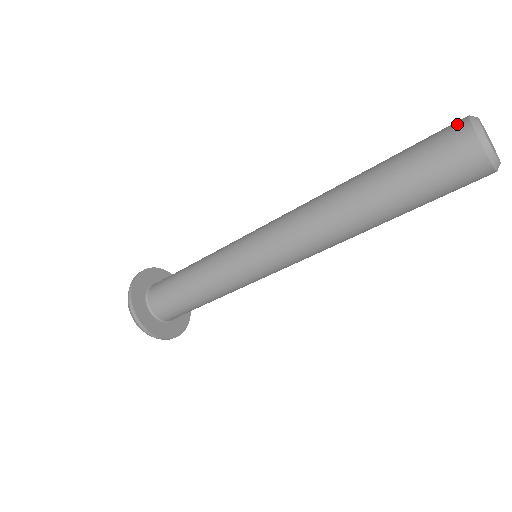
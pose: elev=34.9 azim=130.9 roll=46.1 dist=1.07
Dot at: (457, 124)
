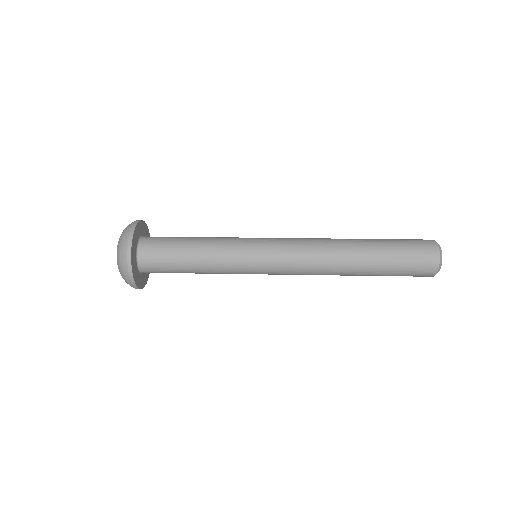
Dot at: (432, 268)
